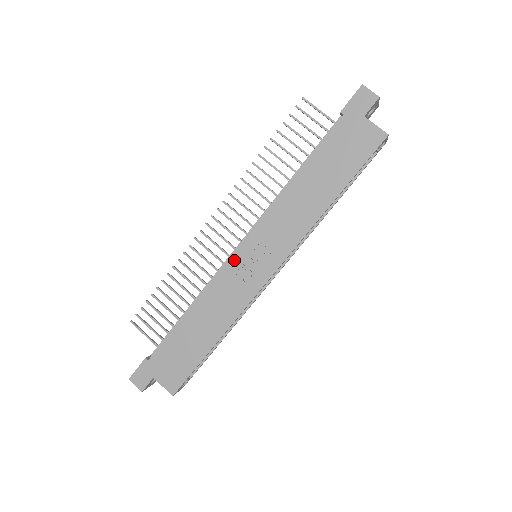
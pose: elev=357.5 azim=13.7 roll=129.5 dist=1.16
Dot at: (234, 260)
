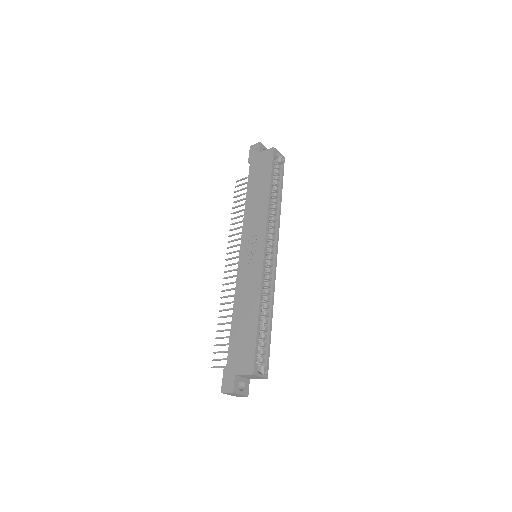
Dot at: (241, 263)
